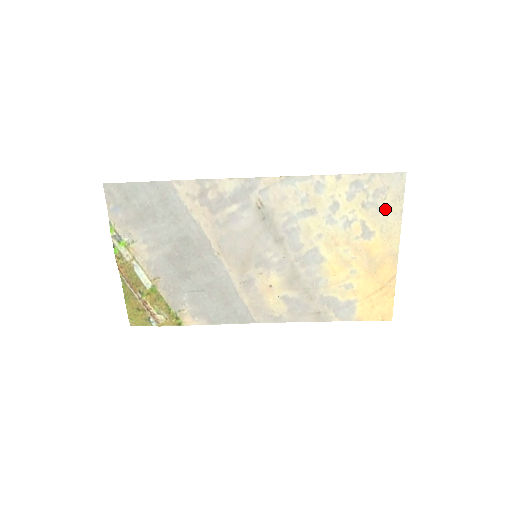
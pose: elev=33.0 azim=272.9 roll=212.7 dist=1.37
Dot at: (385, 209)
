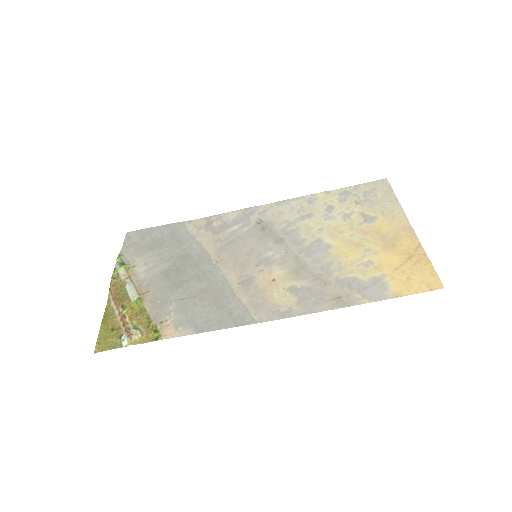
Dot at: (379, 201)
